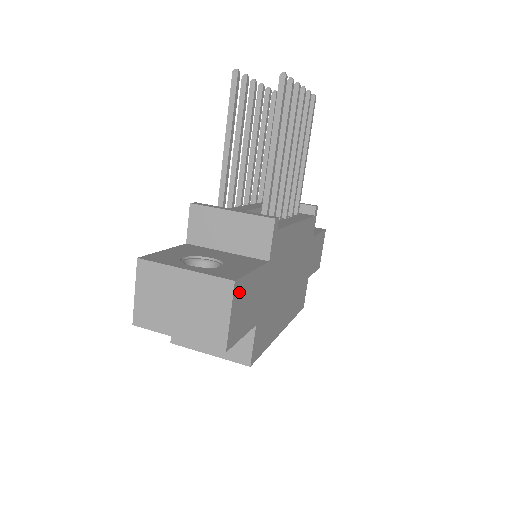
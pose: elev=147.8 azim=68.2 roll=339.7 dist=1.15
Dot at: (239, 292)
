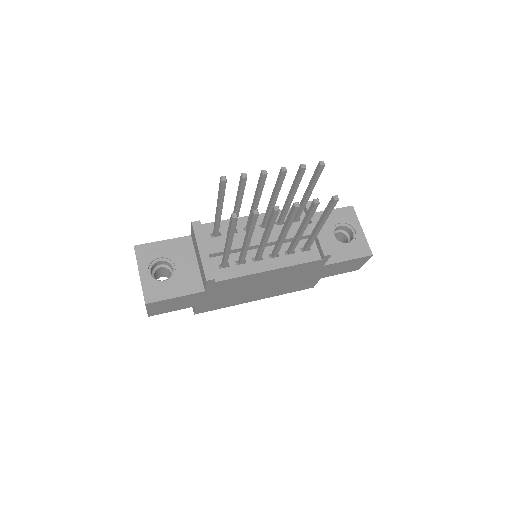
Dot at: (155, 305)
